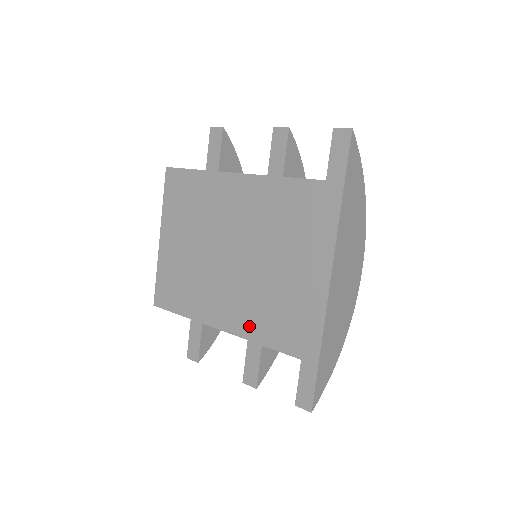
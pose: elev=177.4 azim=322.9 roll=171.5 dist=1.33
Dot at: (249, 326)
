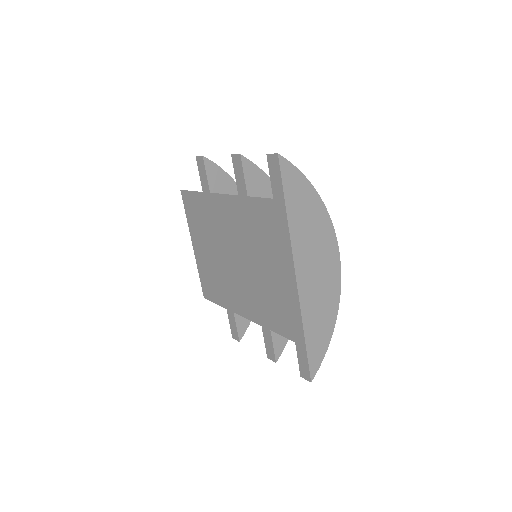
Dot at: (259, 315)
